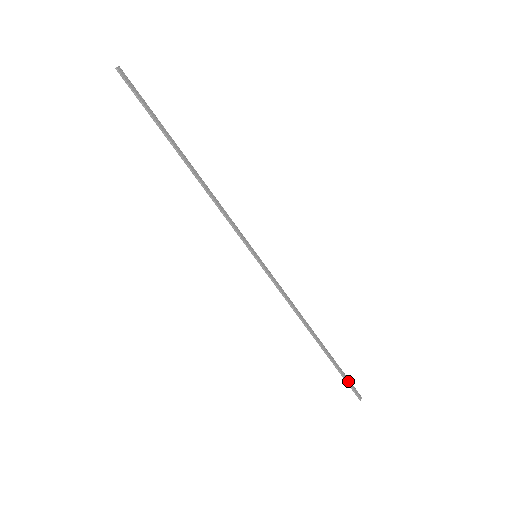
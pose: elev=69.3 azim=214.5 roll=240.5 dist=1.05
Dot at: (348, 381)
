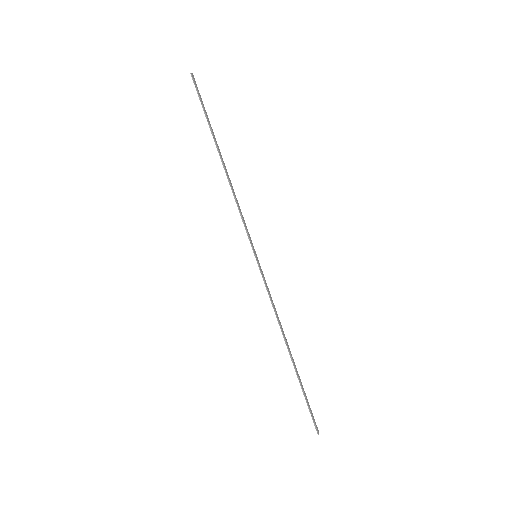
Dot at: (310, 409)
